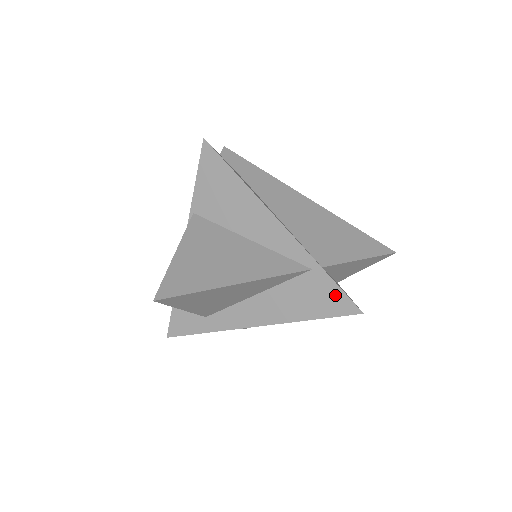
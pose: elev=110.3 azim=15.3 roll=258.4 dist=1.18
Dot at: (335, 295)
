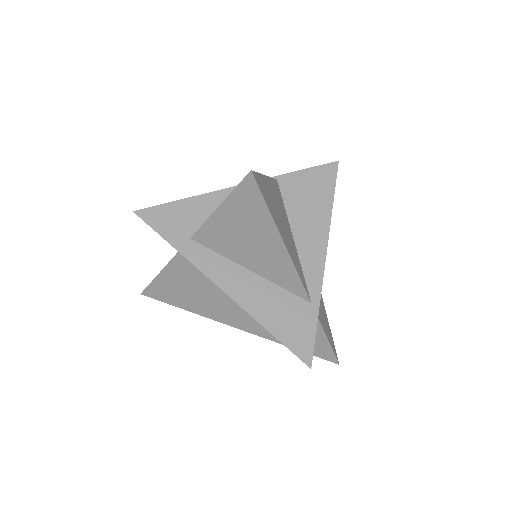
Dot at: (307, 336)
